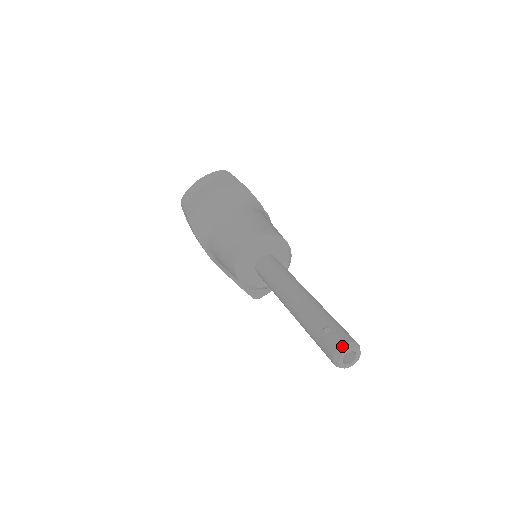
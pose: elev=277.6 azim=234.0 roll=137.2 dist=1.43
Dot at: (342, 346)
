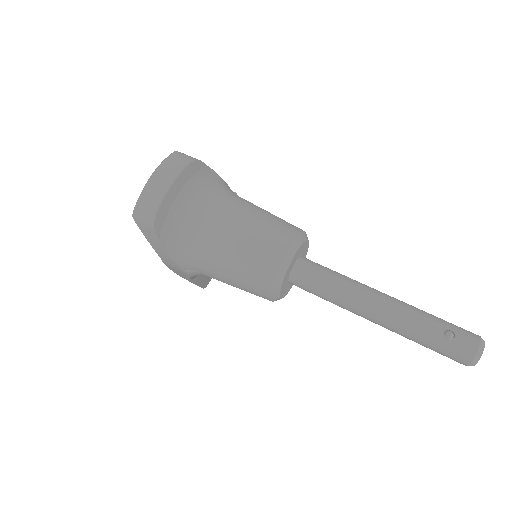
Dot at: (480, 348)
